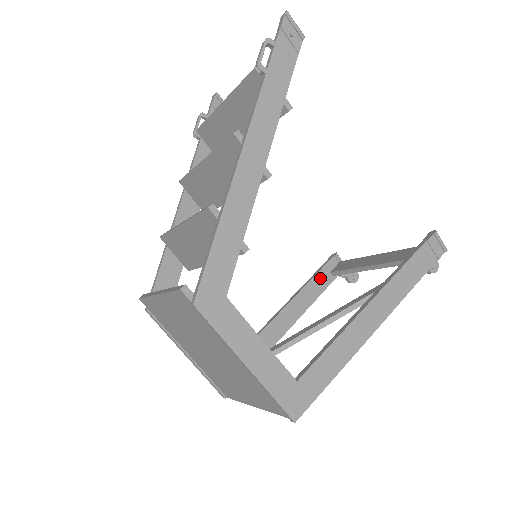
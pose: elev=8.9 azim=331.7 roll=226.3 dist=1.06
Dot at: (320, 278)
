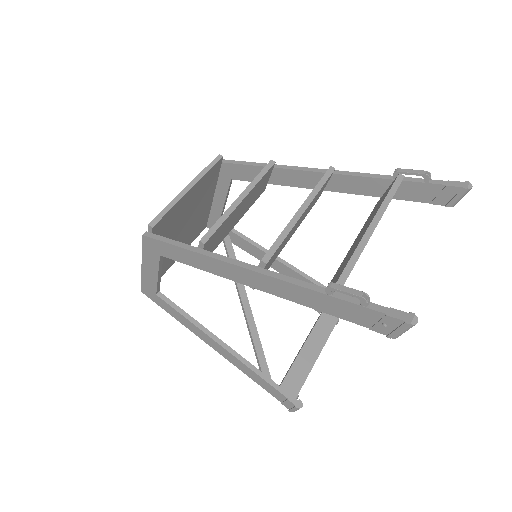
Dot at: occluded
